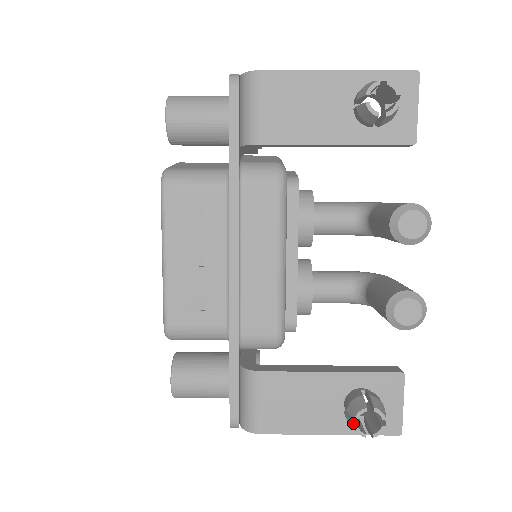
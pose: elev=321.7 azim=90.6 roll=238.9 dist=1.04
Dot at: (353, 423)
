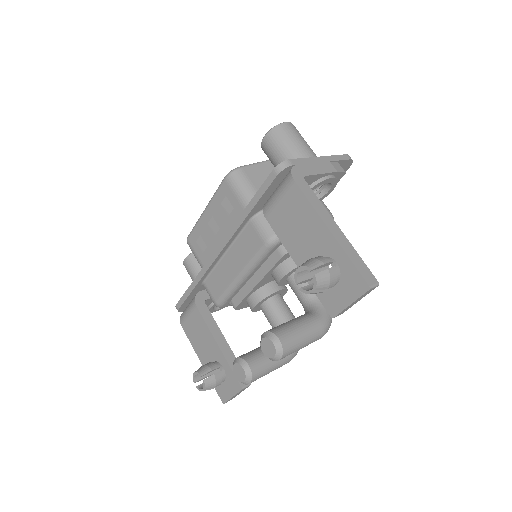
Dot at: occluded
